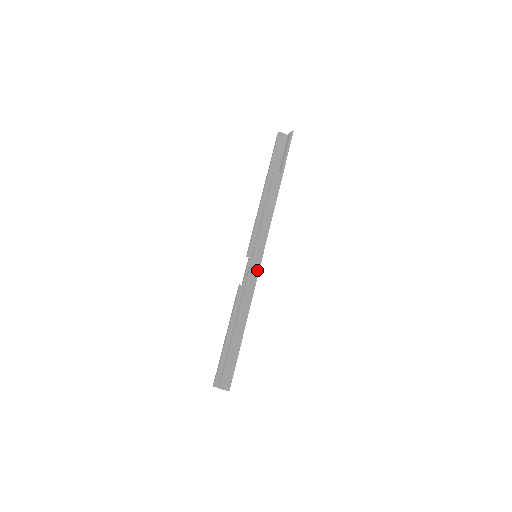
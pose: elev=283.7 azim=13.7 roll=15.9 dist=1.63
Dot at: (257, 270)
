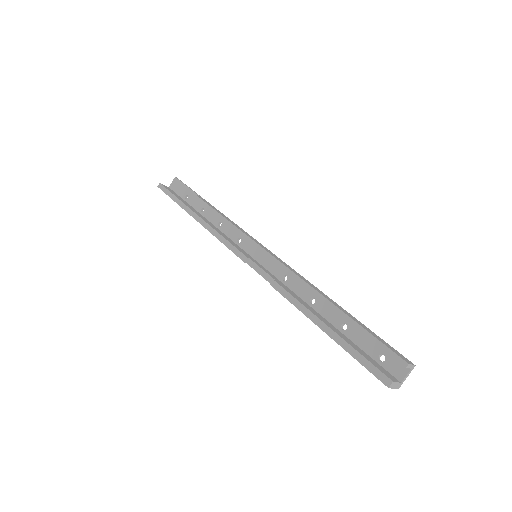
Dot at: (277, 257)
